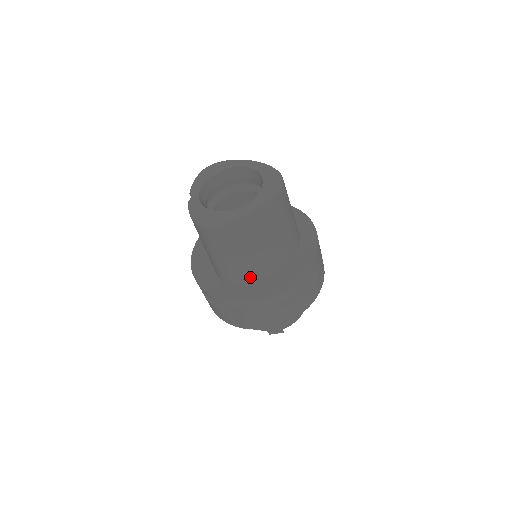
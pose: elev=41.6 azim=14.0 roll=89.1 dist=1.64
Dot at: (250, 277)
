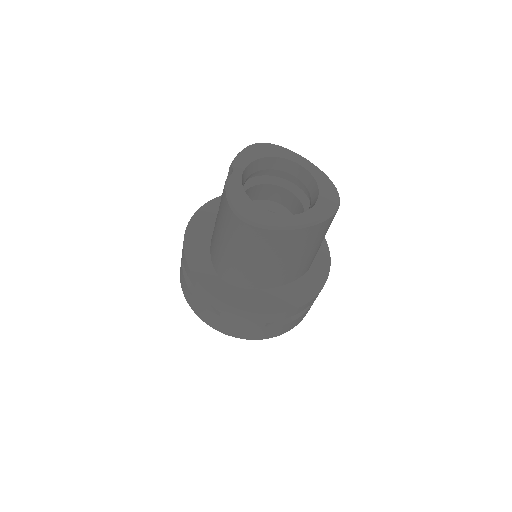
Dot at: (251, 284)
